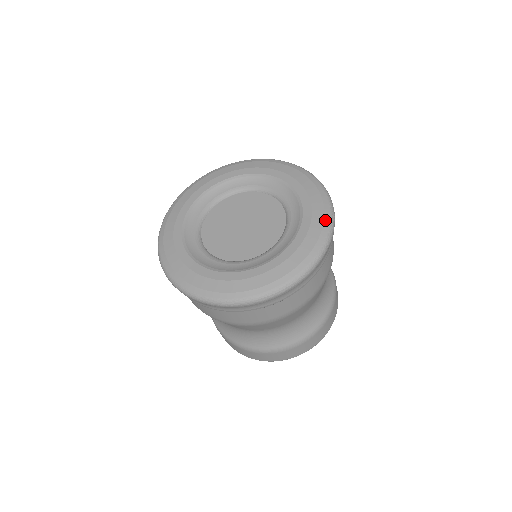
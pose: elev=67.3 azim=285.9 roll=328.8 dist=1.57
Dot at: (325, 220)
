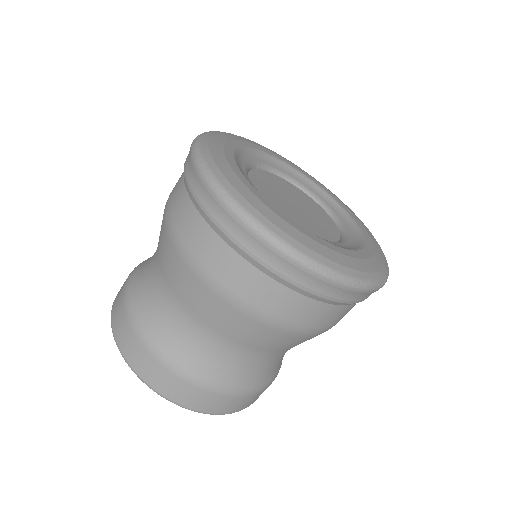
Dot at: (384, 269)
